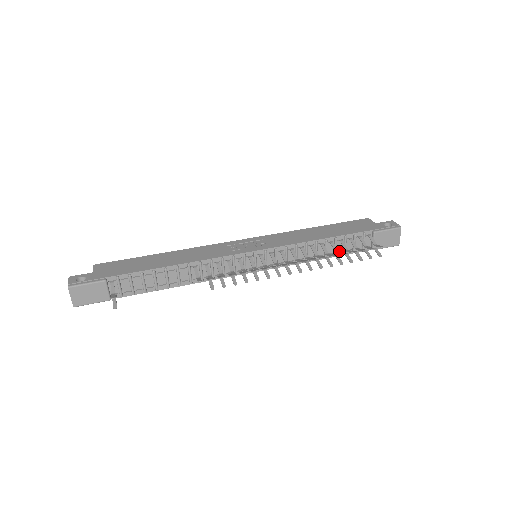
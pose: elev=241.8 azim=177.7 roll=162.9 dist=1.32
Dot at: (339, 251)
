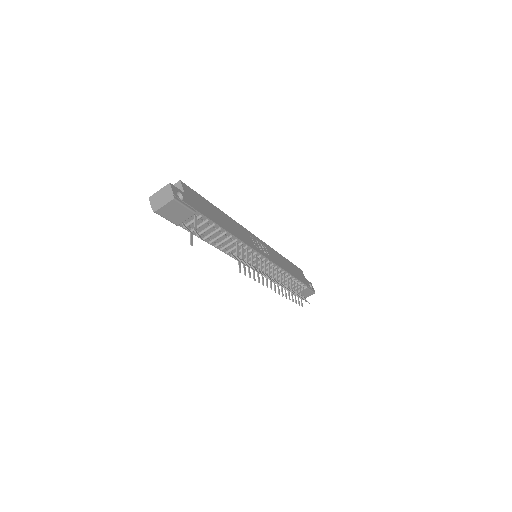
Dot at: (285, 284)
